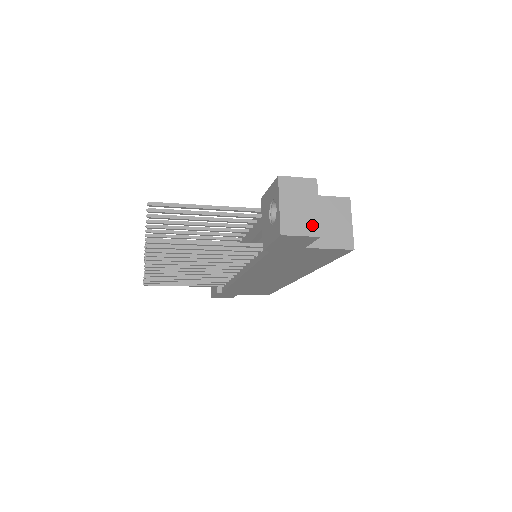
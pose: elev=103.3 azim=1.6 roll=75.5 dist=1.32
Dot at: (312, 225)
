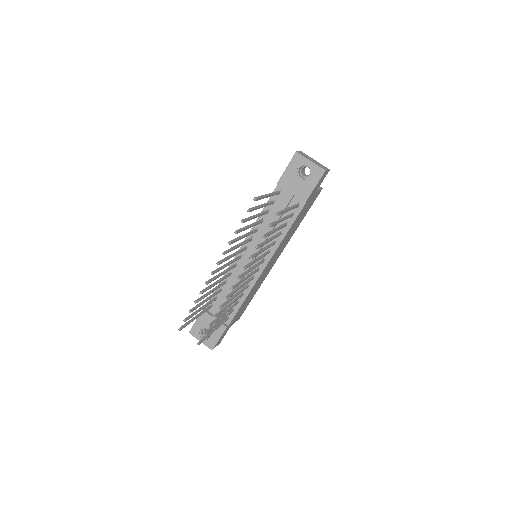
Dot at: (324, 166)
